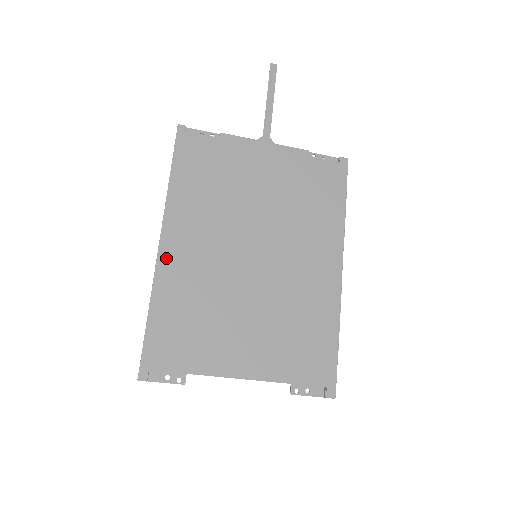
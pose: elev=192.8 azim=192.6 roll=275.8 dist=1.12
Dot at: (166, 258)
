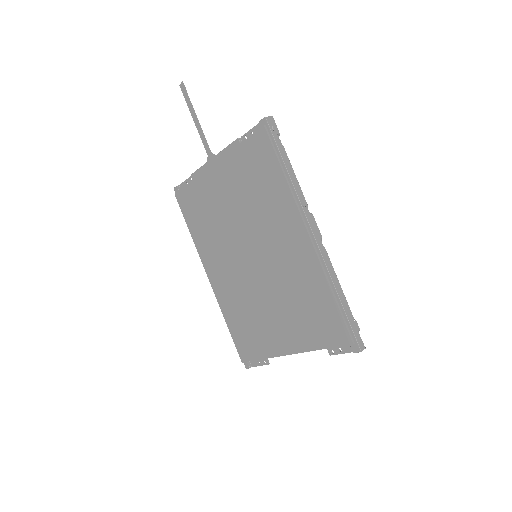
Dot at: (215, 287)
